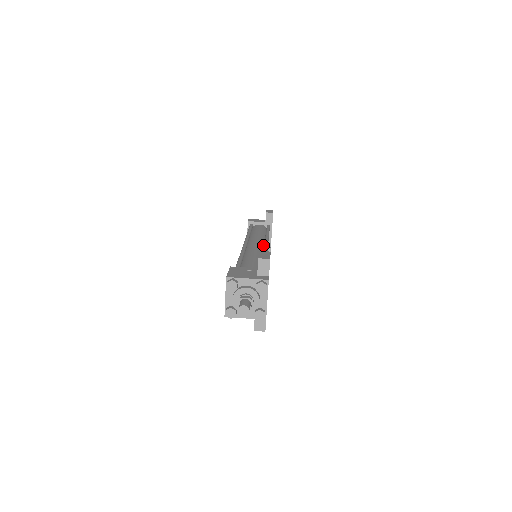
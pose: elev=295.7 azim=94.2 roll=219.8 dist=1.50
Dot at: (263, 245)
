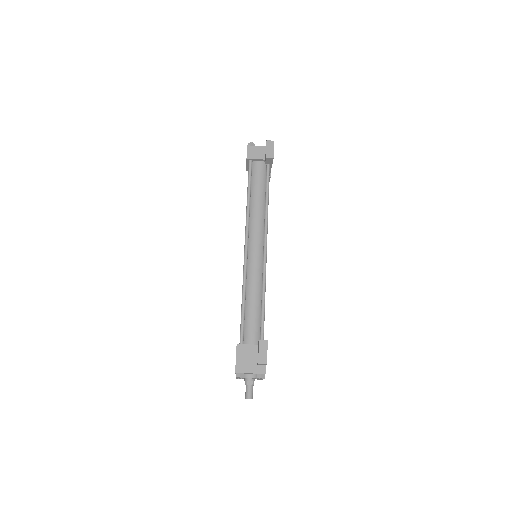
Dot at: (262, 246)
